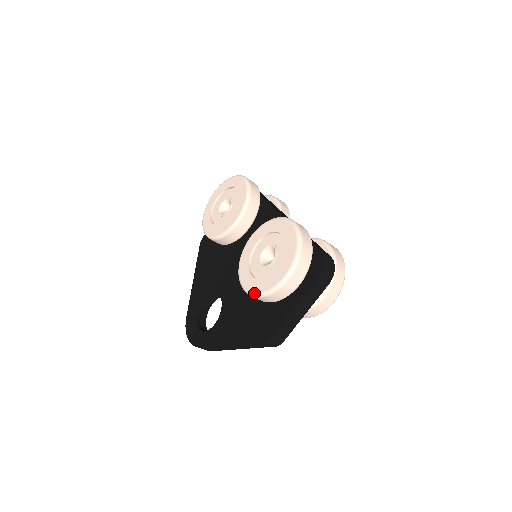
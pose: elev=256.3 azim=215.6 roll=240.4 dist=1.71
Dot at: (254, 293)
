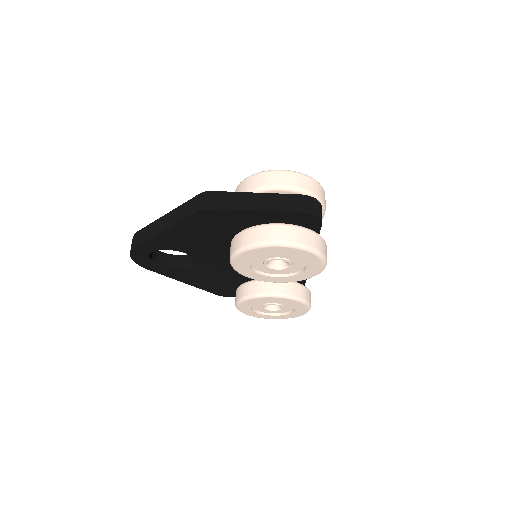
Dot at: occluded
